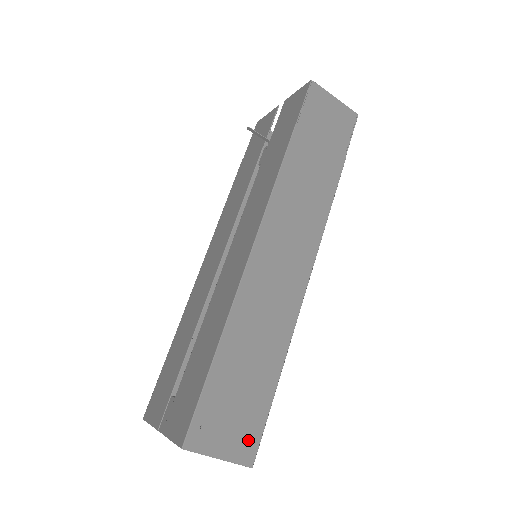
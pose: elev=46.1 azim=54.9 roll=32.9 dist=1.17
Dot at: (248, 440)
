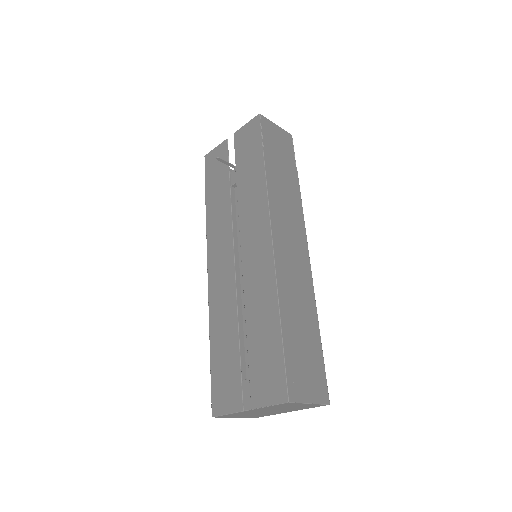
Dot at: (320, 384)
